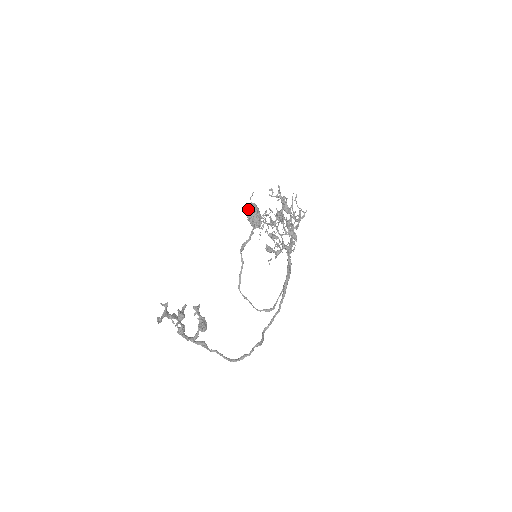
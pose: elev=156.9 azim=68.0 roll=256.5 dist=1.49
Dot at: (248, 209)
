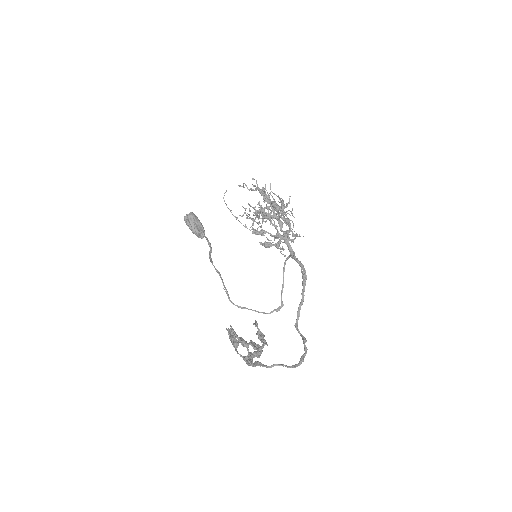
Dot at: (189, 220)
